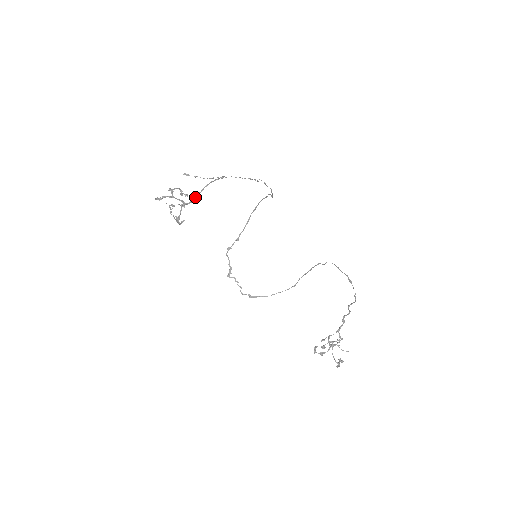
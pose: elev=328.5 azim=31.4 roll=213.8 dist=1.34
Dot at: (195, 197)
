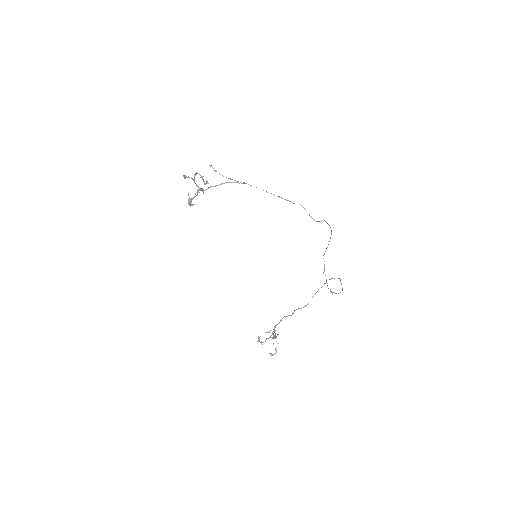
Dot at: (209, 187)
